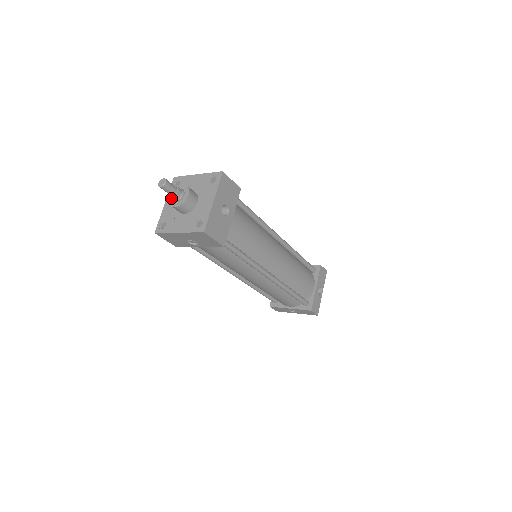
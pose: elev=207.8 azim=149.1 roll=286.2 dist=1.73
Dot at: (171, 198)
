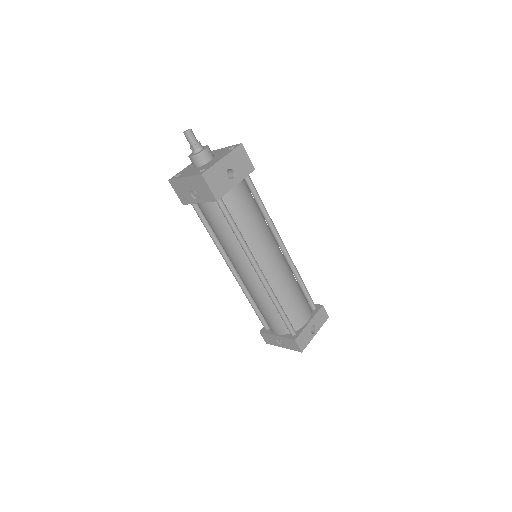
Dot at: (192, 153)
